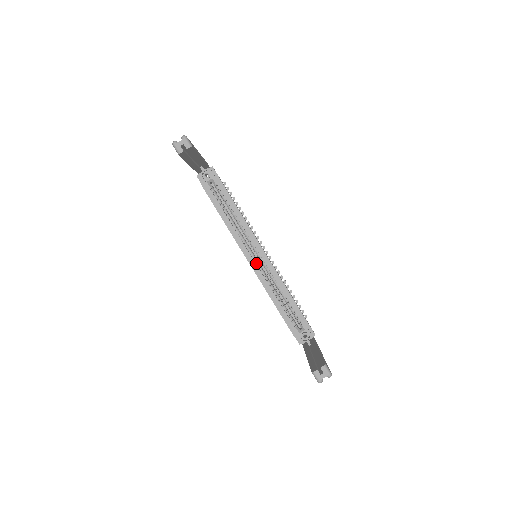
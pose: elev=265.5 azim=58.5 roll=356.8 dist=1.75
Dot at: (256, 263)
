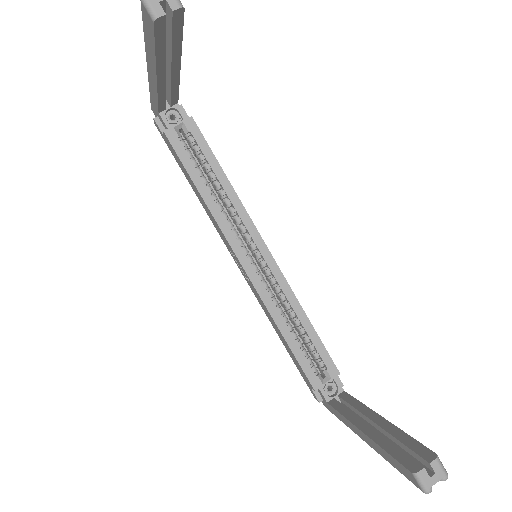
Dot at: (254, 268)
